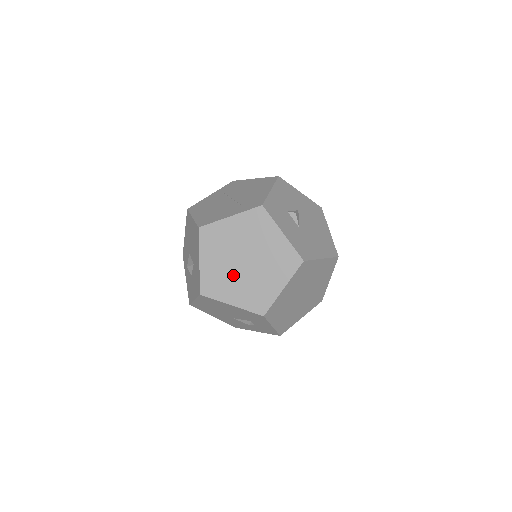
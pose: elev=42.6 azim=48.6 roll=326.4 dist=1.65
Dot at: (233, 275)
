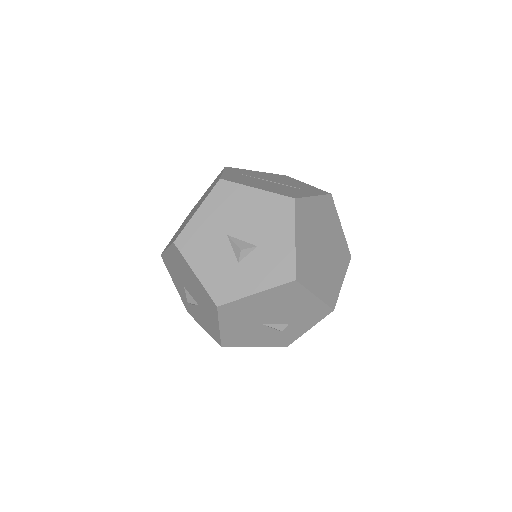
Dot at: (317, 261)
